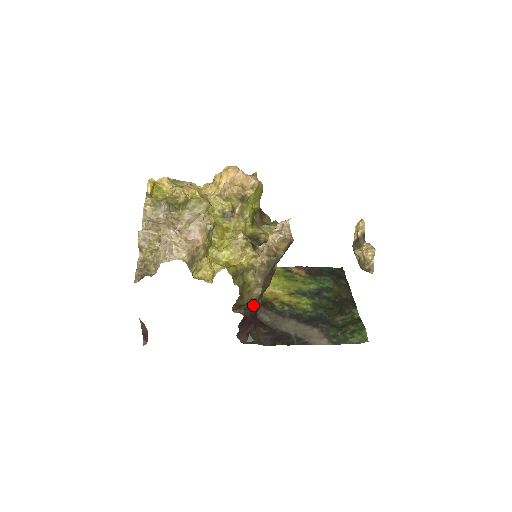
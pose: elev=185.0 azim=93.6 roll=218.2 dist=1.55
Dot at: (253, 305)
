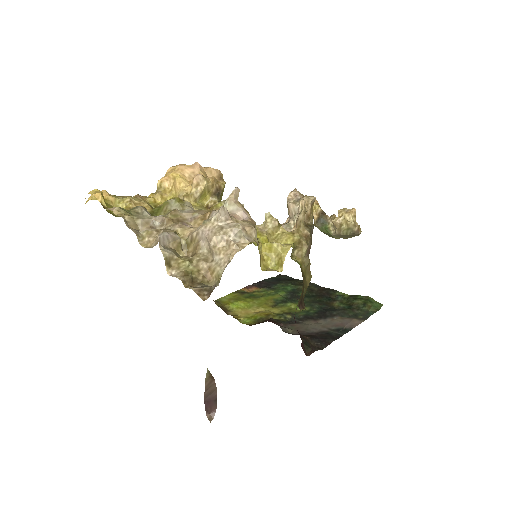
Dot at: occluded
